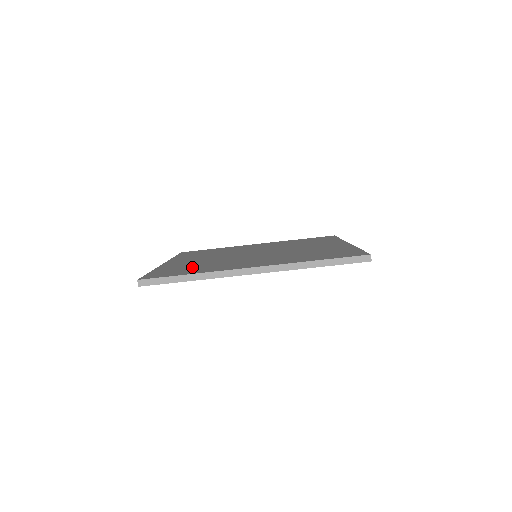
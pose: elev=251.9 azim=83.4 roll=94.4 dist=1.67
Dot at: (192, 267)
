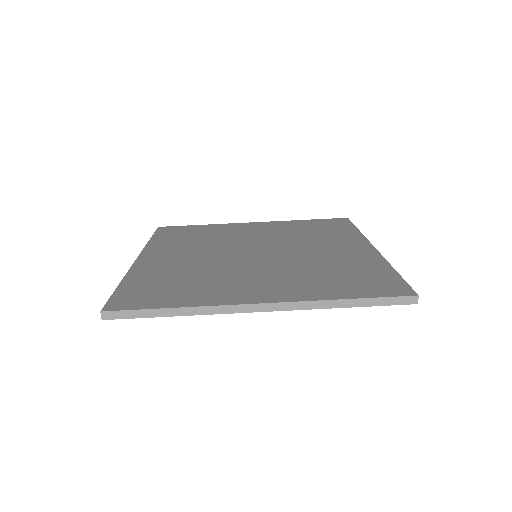
Dot at: (175, 282)
